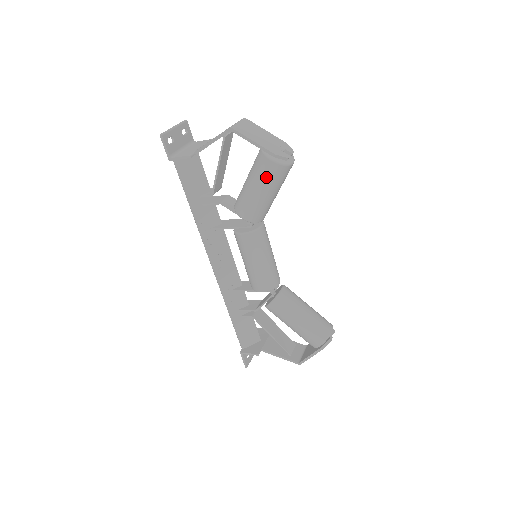
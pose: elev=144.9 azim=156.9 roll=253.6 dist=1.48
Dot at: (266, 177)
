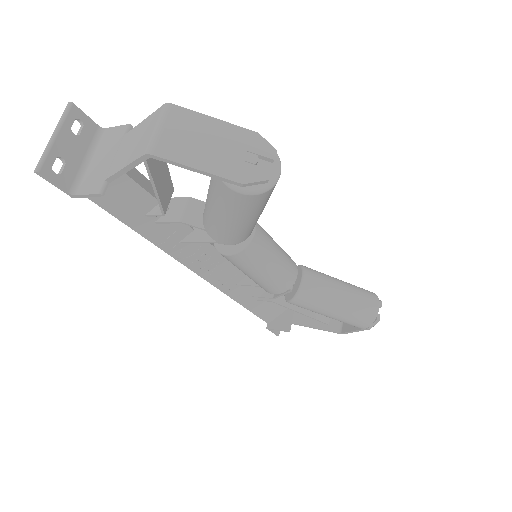
Dot at: (239, 209)
